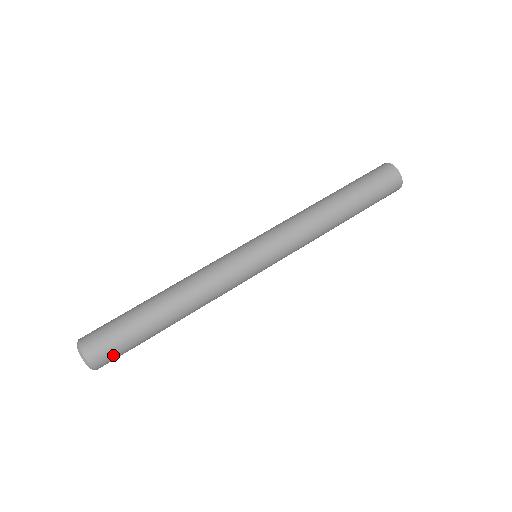
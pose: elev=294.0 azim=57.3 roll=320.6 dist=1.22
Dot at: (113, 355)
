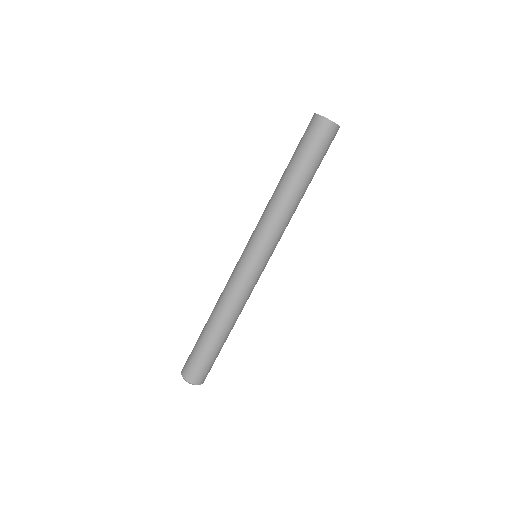
Dot at: (201, 371)
